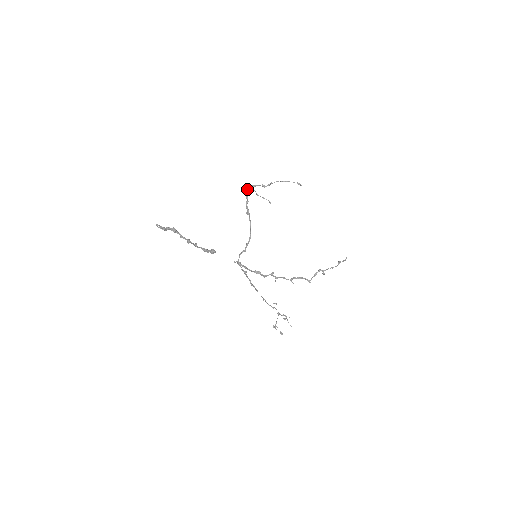
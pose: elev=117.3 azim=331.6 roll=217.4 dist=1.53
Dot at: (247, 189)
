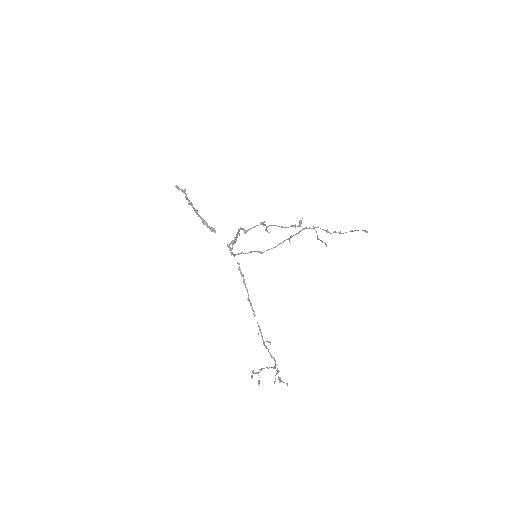
Dot at: (305, 227)
